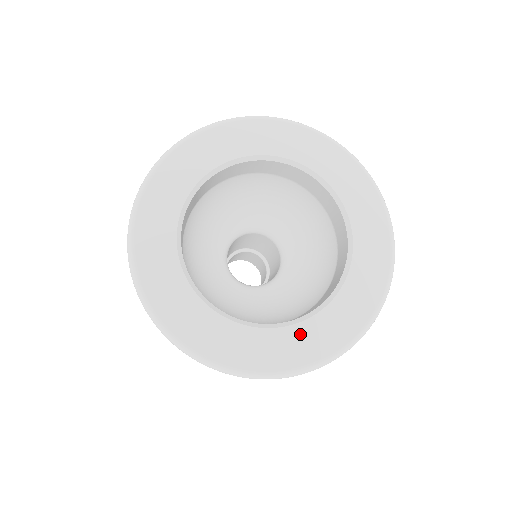
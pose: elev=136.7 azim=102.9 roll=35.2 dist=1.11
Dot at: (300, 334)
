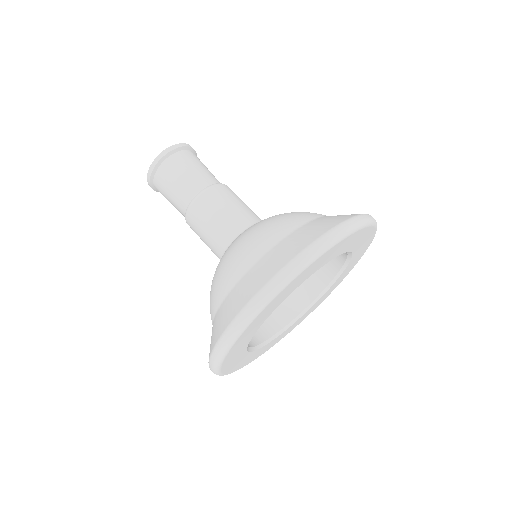
Dot at: (307, 313)
